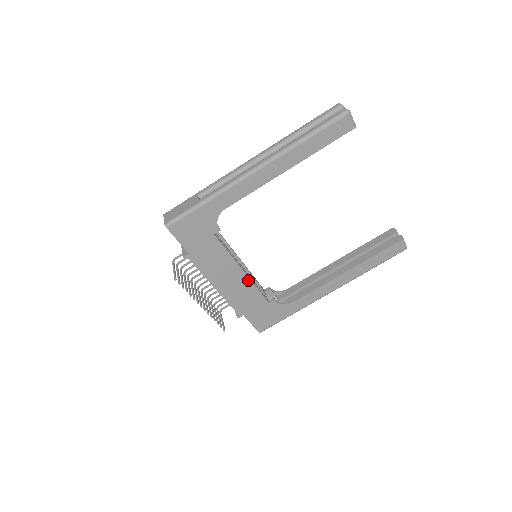
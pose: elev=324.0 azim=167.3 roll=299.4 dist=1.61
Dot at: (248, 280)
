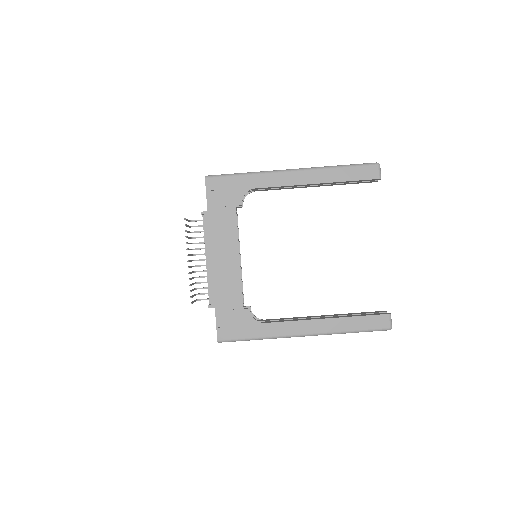
Dot at: (238, 269)
